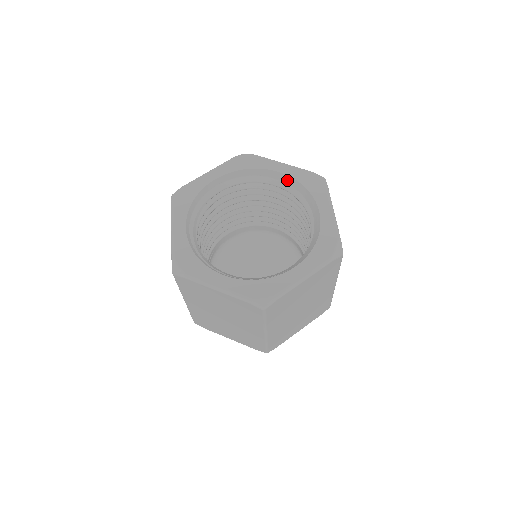
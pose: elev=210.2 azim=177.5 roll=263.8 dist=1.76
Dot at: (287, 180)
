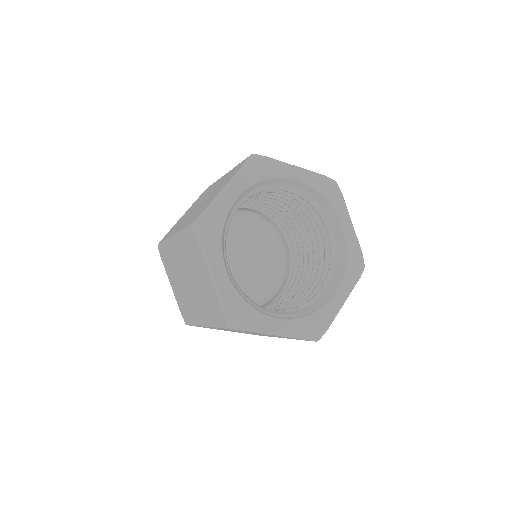
Dot at: (305, 188)
